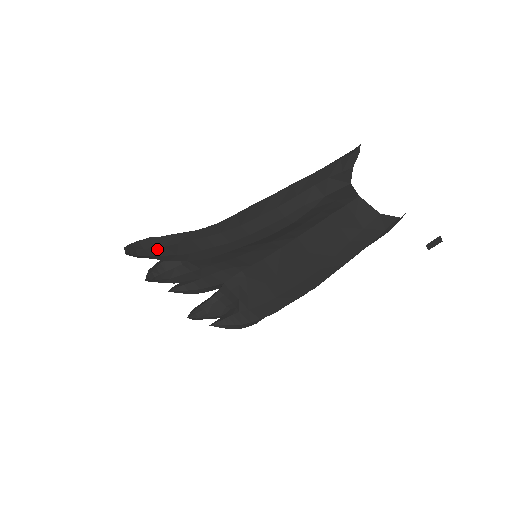
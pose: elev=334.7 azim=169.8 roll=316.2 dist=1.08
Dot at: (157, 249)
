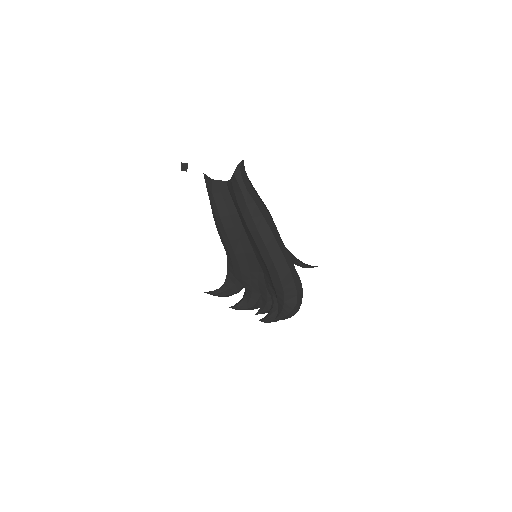
Dot at: (224, 286)
